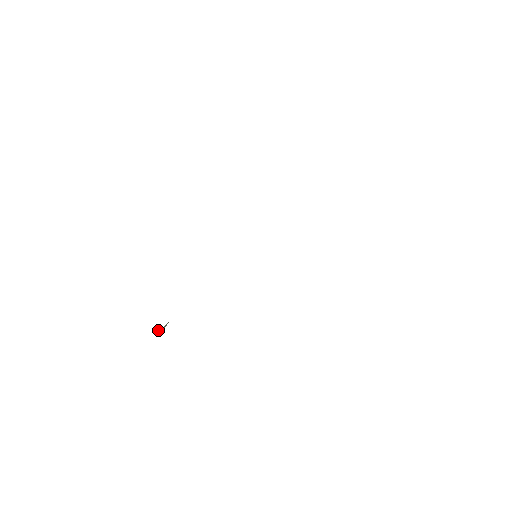
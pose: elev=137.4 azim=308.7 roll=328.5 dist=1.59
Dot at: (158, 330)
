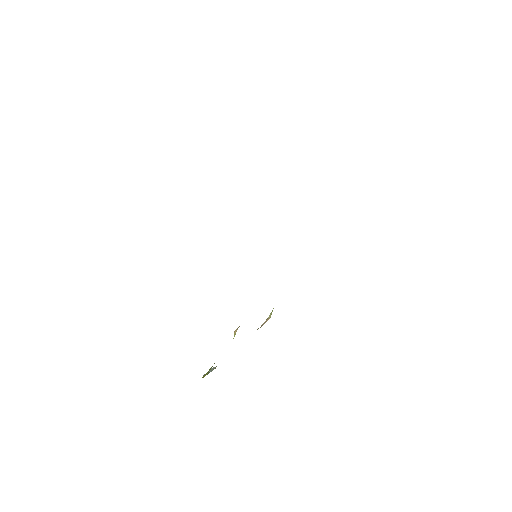
Dot at: occluded
